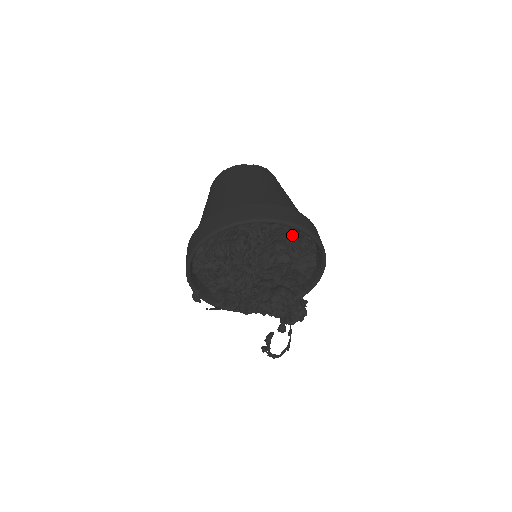
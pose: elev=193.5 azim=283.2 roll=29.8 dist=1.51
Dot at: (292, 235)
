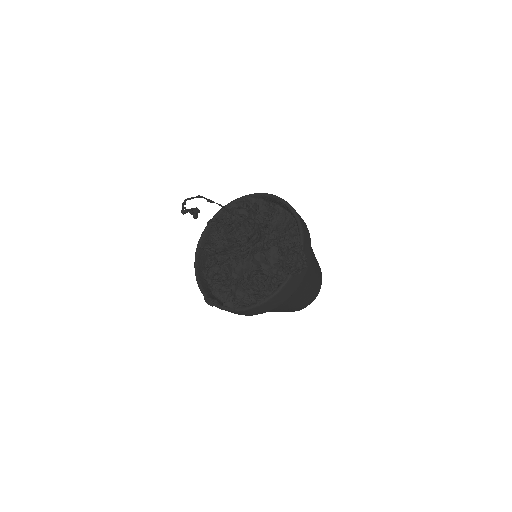
Dot at: (243, 200)
